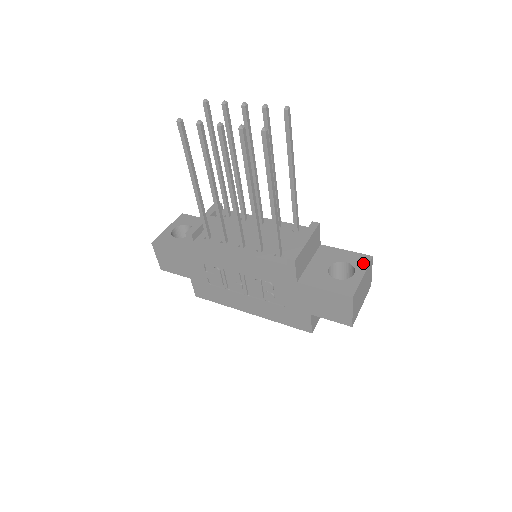
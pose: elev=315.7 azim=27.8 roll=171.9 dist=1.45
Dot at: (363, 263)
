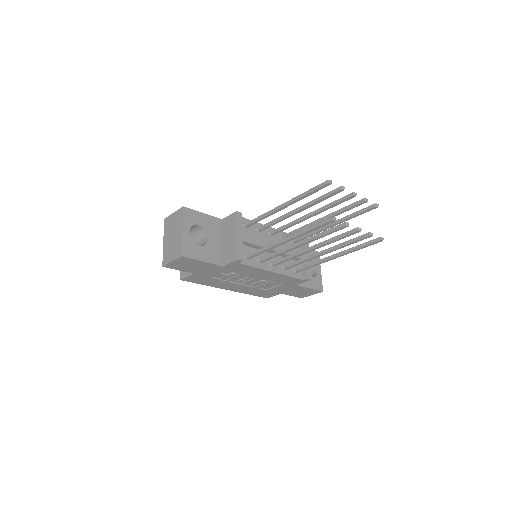
Dot at: occluded
